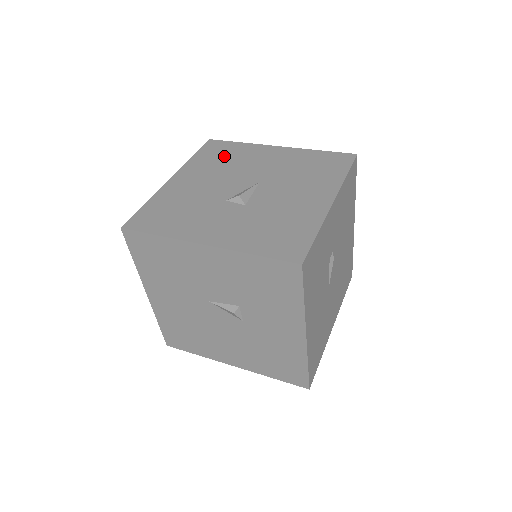
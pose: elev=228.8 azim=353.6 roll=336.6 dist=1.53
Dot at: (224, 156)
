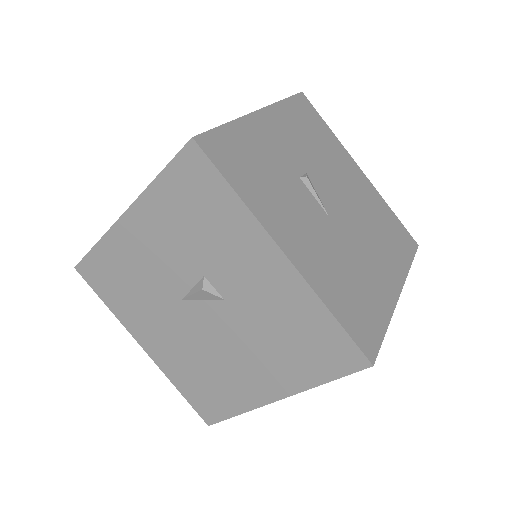
Dot at: occluded
